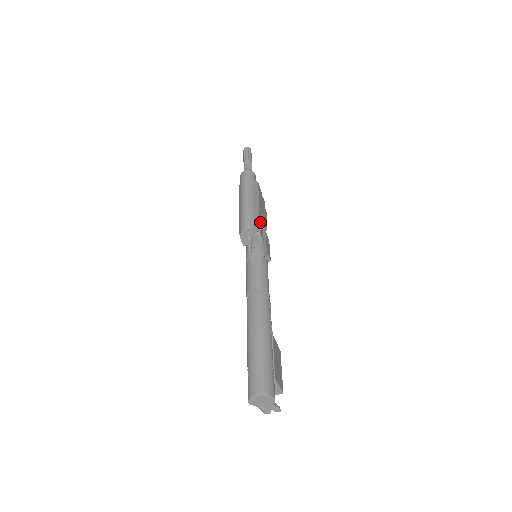
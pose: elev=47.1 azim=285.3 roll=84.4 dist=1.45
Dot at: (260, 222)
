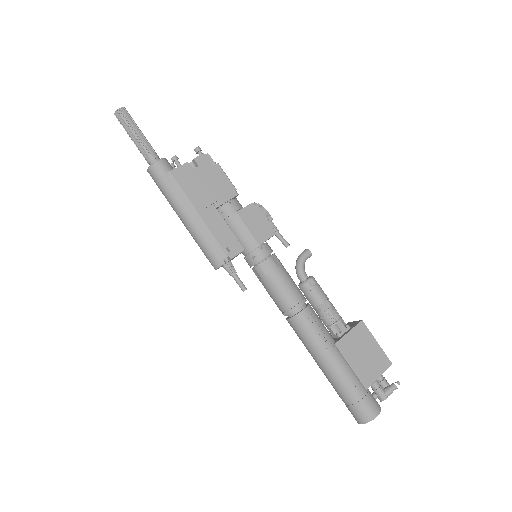
Dot at: (220, 237)
